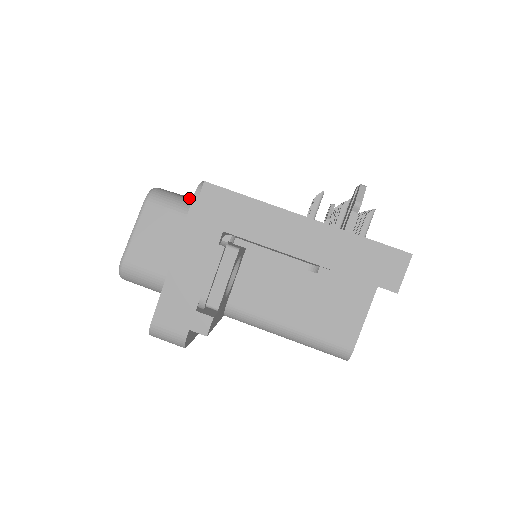
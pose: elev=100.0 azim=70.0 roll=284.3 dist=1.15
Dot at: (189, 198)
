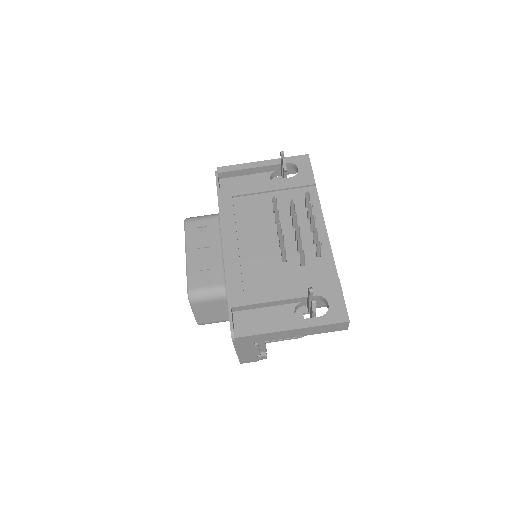
Dot at: (204, 270)
